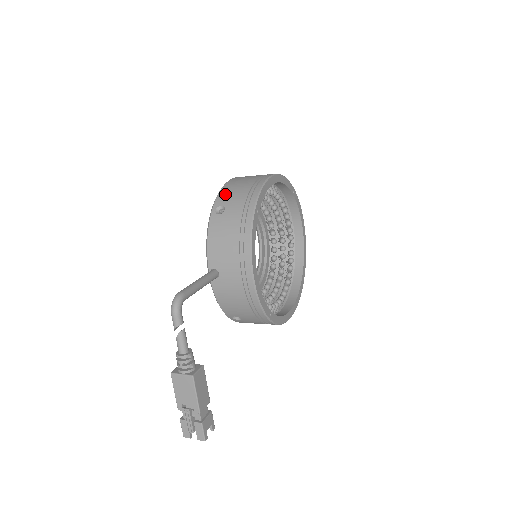
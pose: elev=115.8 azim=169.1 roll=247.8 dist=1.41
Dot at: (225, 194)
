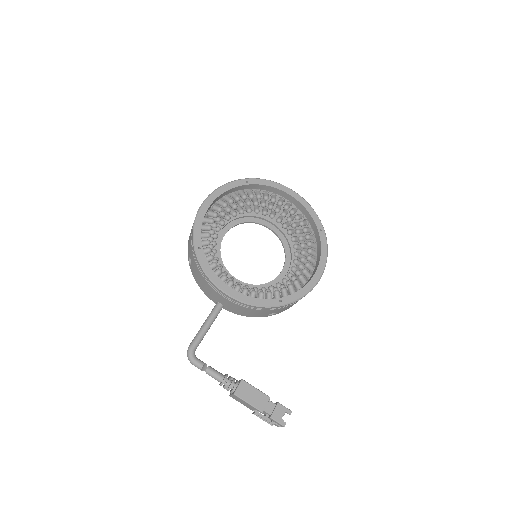
Dot at: (188, 245)
